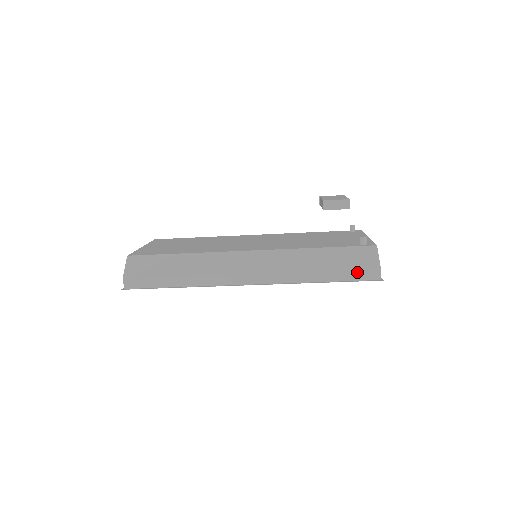
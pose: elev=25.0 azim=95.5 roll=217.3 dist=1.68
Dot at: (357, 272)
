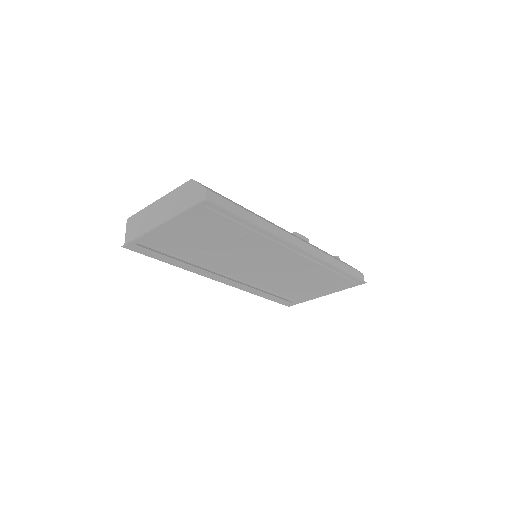
Dot at: (354, 271)
